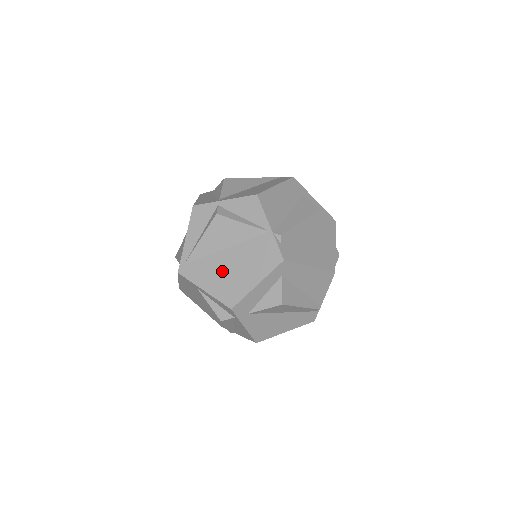
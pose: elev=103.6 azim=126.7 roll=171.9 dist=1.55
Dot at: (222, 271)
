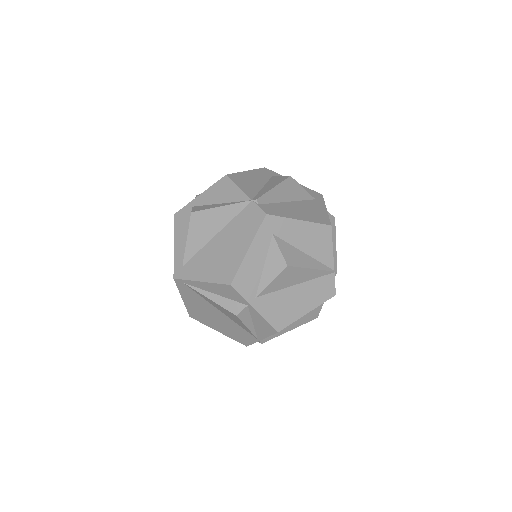
Dot at: (205, 311)
